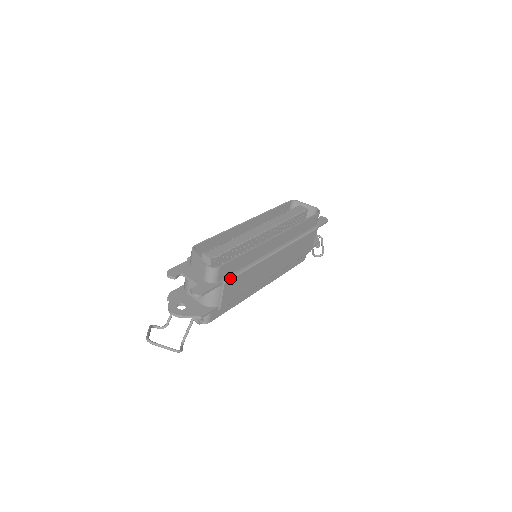
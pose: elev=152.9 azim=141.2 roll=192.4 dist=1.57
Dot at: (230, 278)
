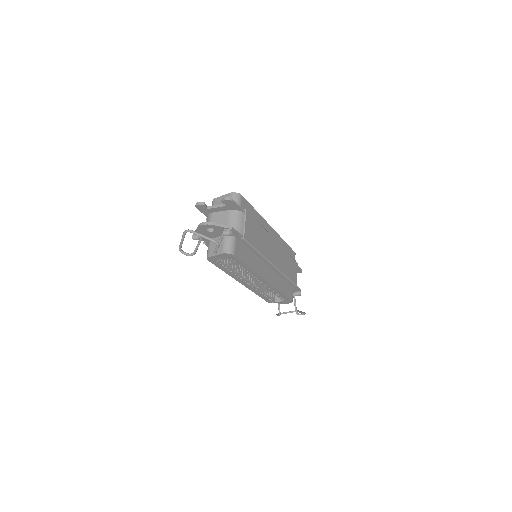
Dot at: (249, 213)
